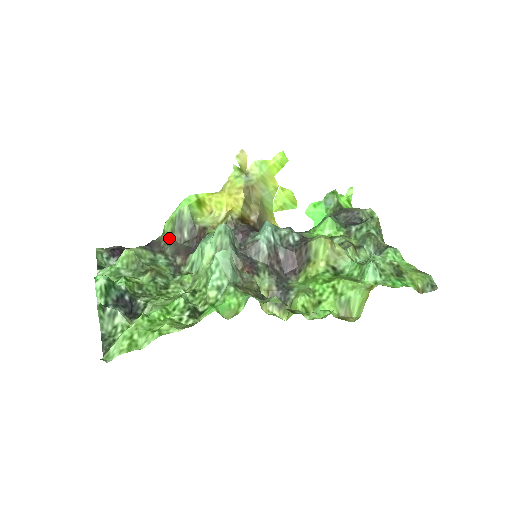
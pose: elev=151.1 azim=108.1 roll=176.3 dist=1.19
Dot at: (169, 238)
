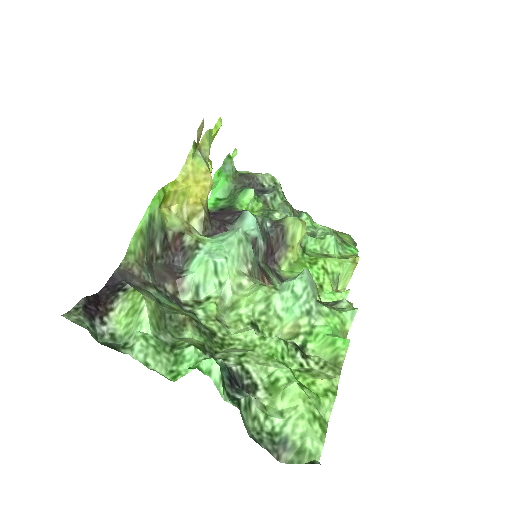
Dot at: (140, 260)
